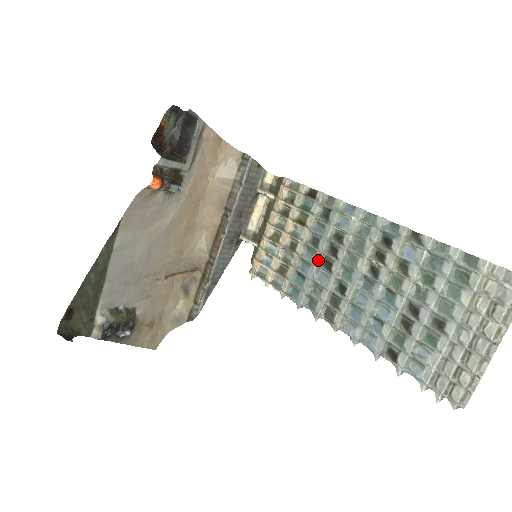
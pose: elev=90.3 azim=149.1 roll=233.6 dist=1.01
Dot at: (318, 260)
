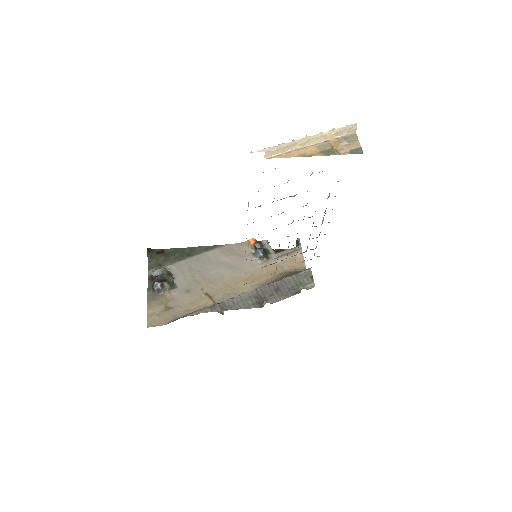
Dot at: occluded
